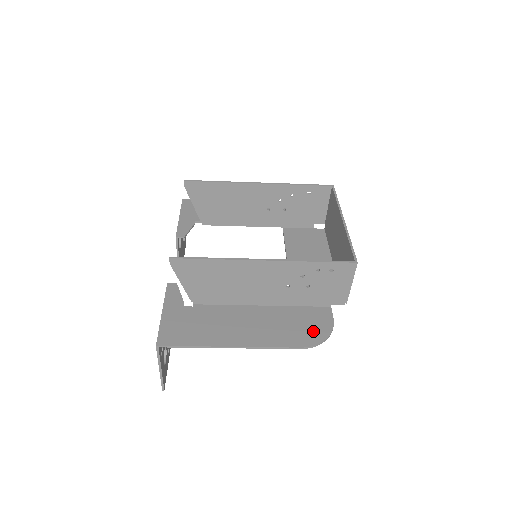
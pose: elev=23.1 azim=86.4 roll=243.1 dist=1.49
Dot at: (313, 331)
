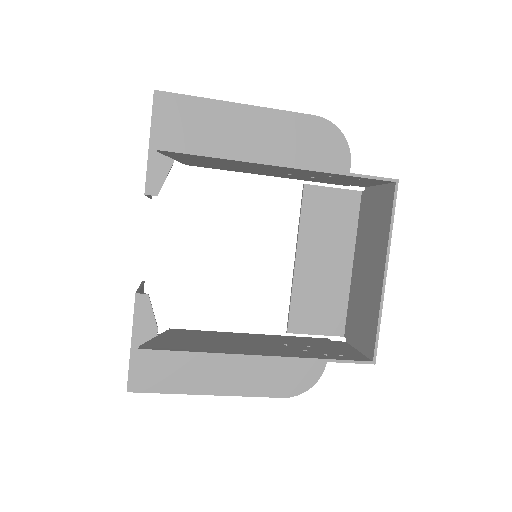
Dot at: (301, 377)
